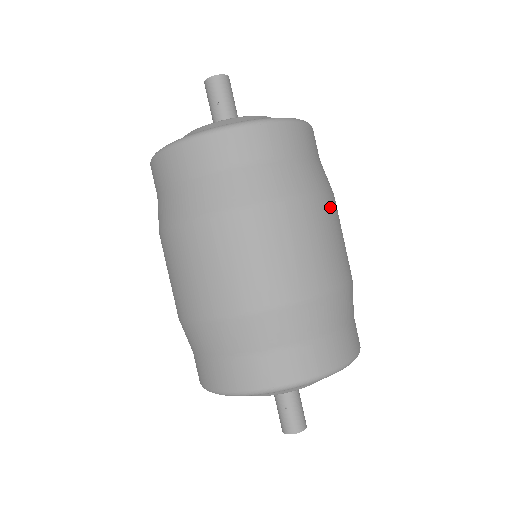
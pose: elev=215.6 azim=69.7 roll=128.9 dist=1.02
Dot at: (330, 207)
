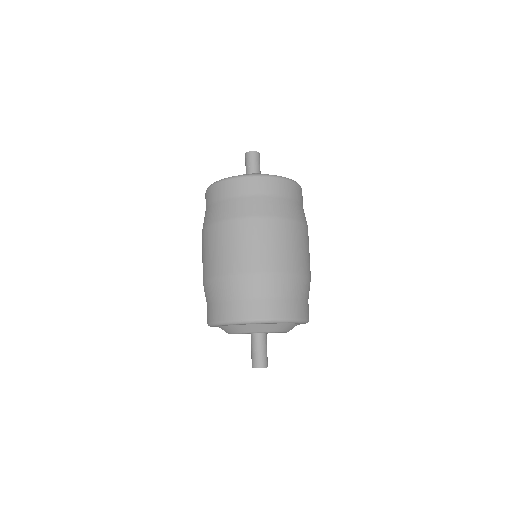
Dot at: (297, 228)
